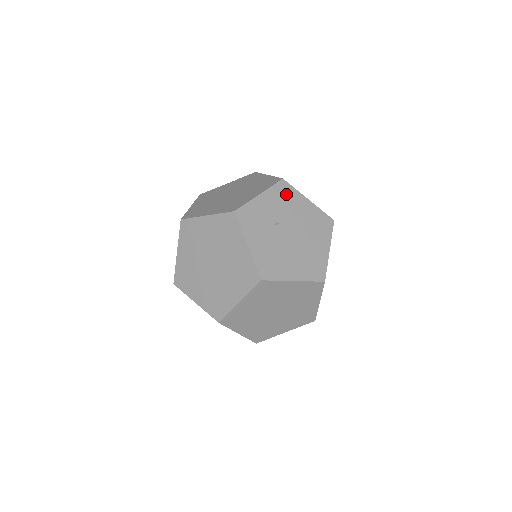
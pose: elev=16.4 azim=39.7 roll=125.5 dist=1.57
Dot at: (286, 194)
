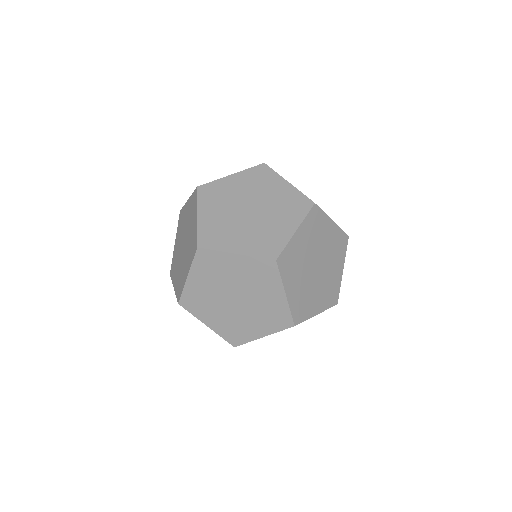
Dot at: occluded
